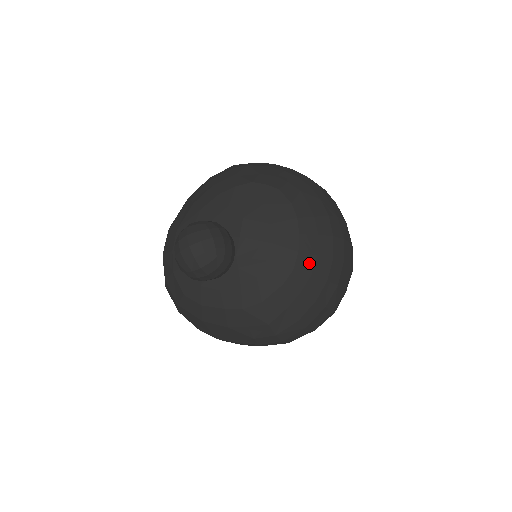
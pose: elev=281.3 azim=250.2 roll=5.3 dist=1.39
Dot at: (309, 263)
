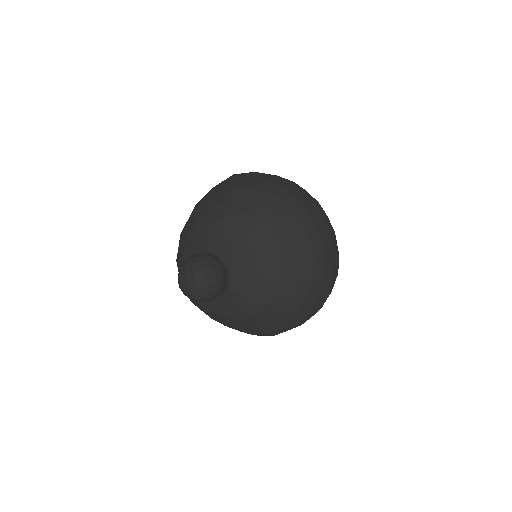
Dot at: (290, 286)
